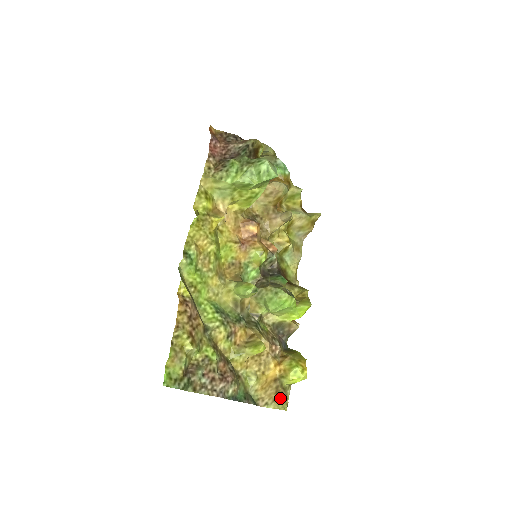
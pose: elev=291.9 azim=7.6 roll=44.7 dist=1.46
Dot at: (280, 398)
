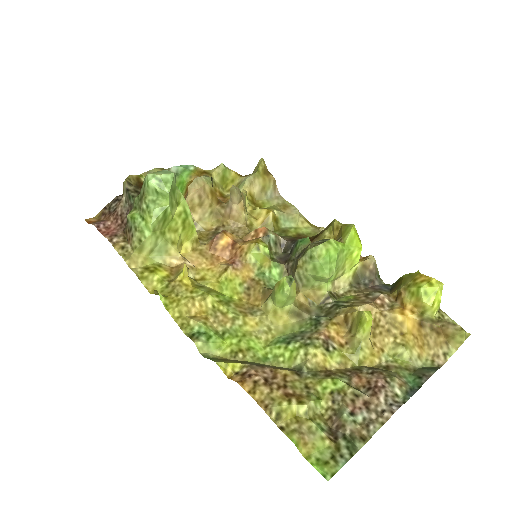
Dot at: (448, 333)
